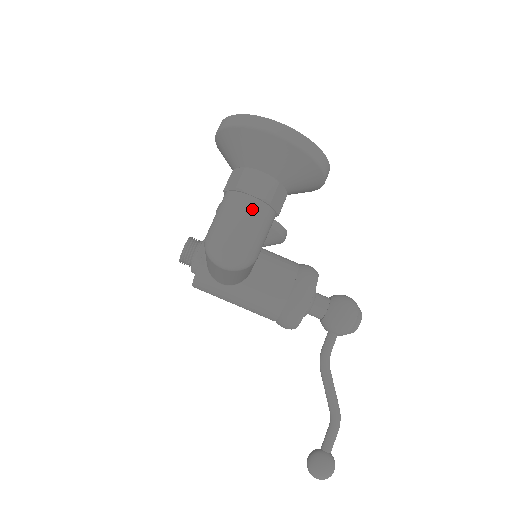
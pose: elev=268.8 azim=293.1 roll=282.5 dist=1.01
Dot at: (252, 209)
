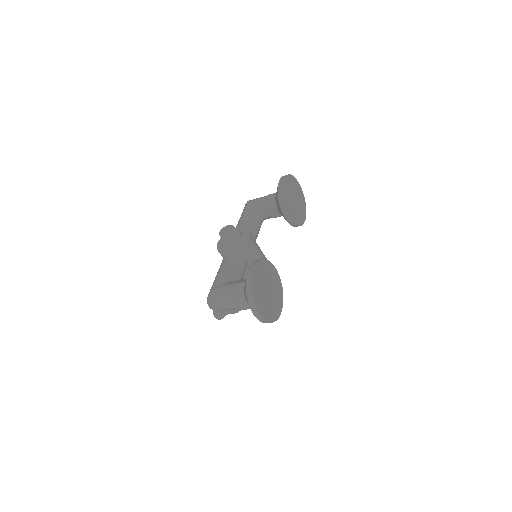
Dot at: (233, 307)
